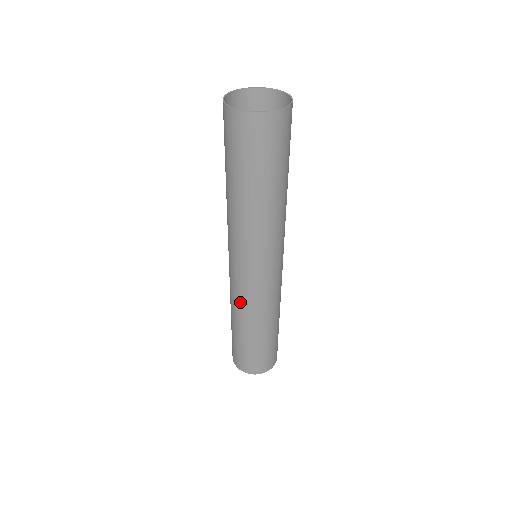
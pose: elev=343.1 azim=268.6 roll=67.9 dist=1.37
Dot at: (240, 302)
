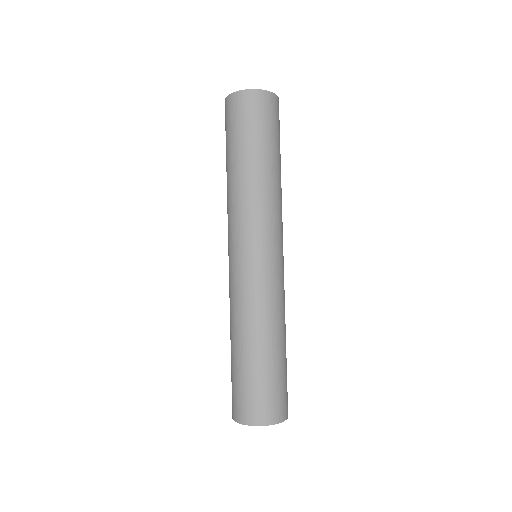
Dot at: (241, 301)
